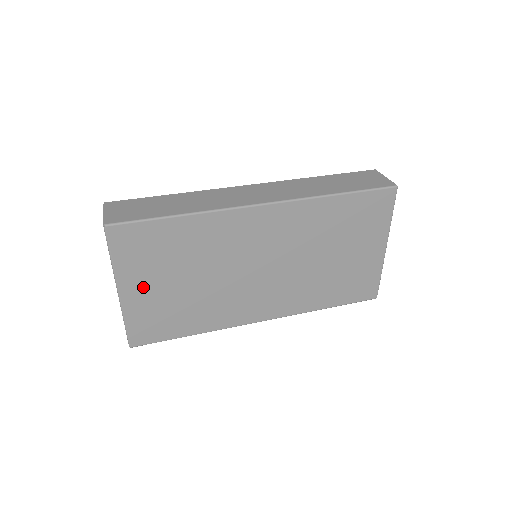
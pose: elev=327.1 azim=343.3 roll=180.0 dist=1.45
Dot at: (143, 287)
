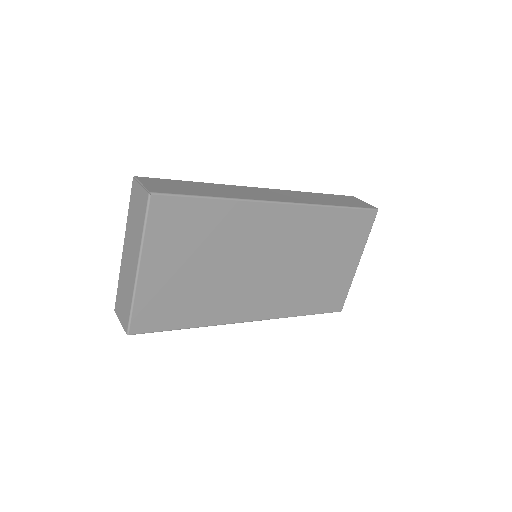
Dot at: (163, 267)
